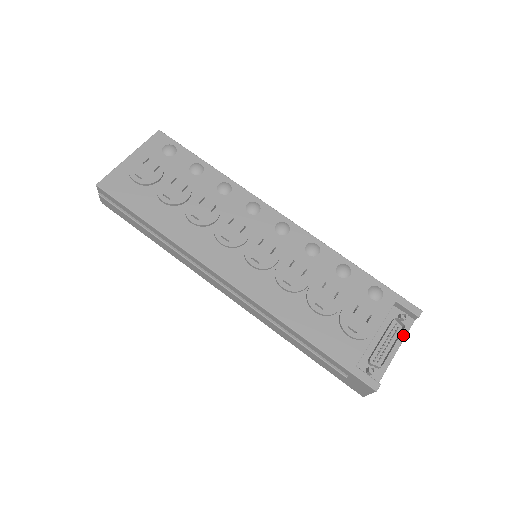
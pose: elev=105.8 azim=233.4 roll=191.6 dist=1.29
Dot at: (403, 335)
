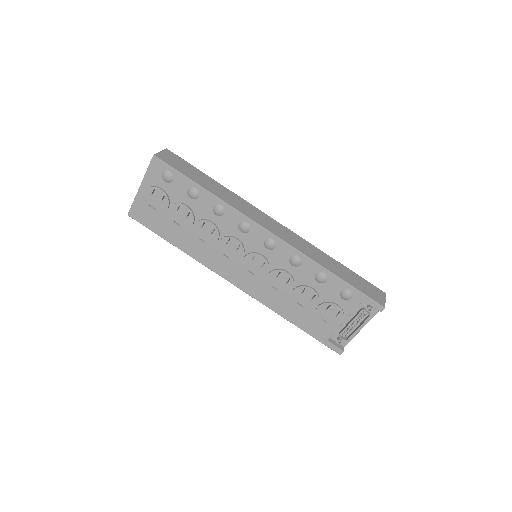
Dot at: (369, 318)
